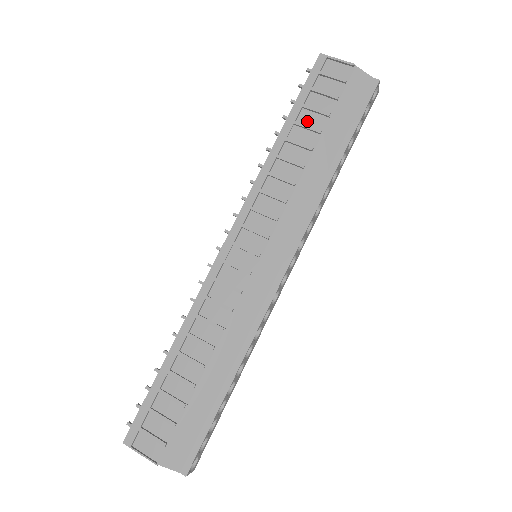
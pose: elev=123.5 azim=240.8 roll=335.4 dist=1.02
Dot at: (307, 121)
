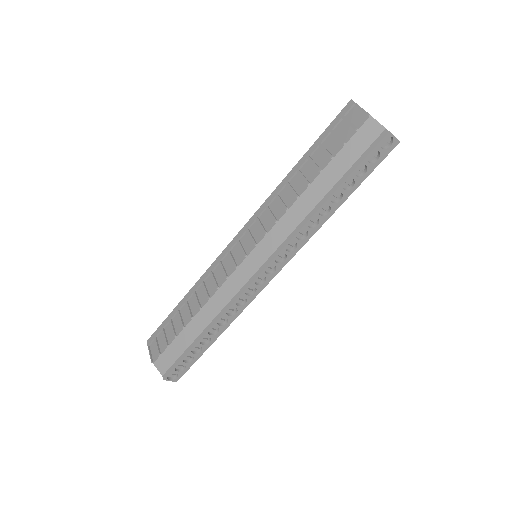
Dot at: (317, 158)
